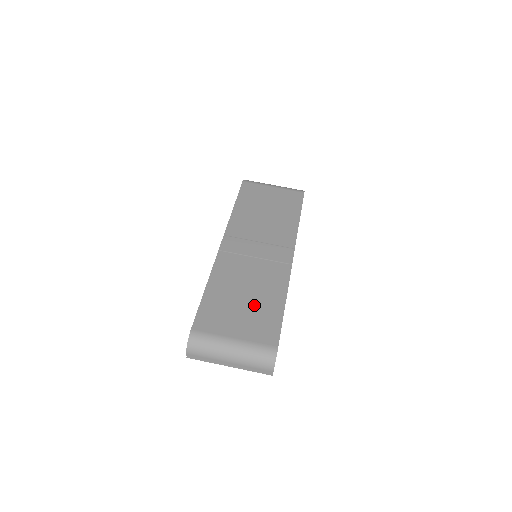
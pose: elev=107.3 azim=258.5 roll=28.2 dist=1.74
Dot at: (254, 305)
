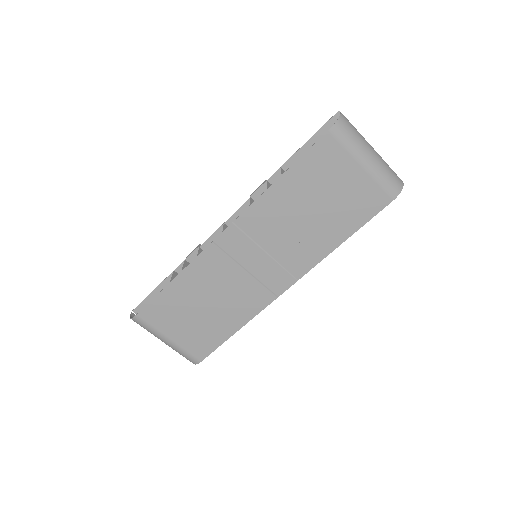
Dot at: (207, 320)
